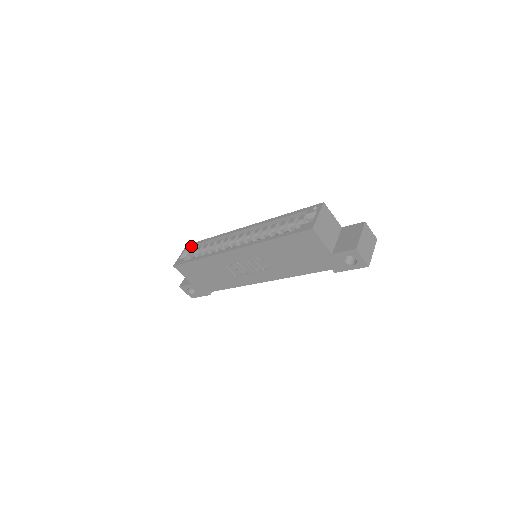
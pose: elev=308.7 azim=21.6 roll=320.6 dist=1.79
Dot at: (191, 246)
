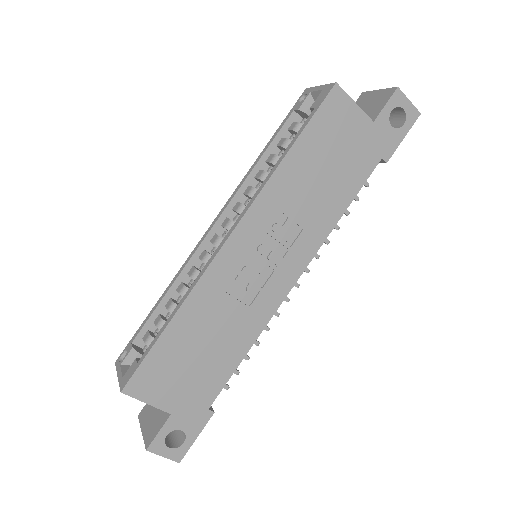
Dot at: (128, 348)
